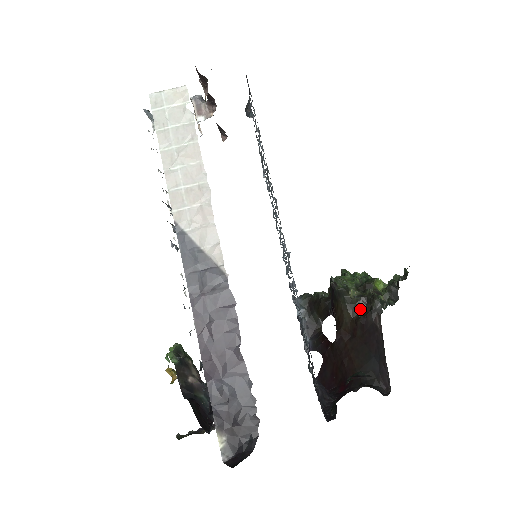
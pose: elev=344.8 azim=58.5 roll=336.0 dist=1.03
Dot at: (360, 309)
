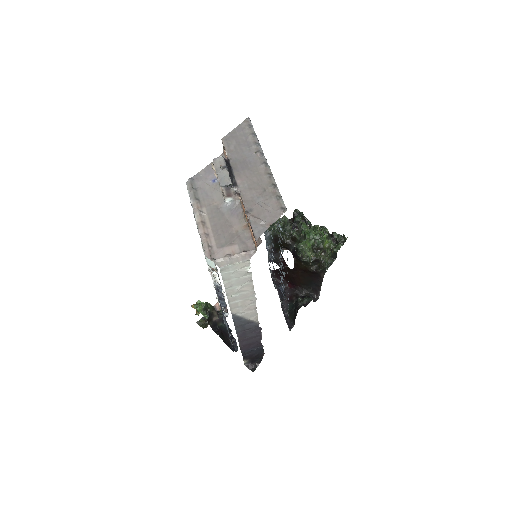
Dot at: (313, 264)
